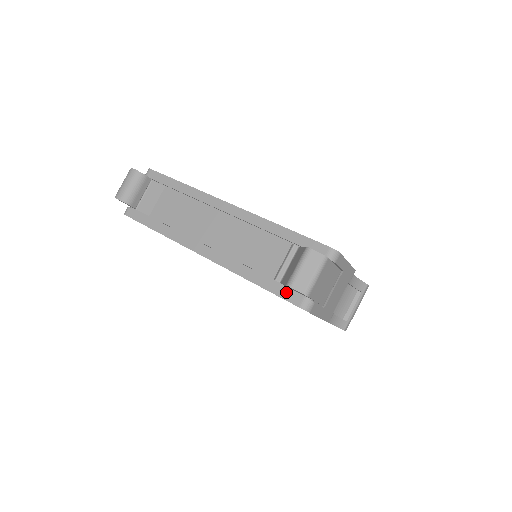
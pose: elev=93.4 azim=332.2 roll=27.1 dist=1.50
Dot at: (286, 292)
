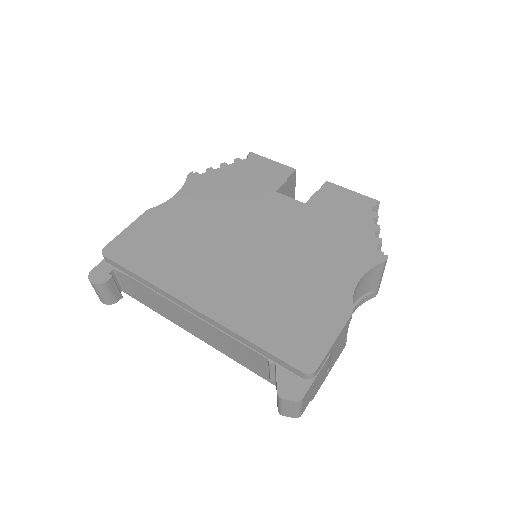
Dot at: occluded
